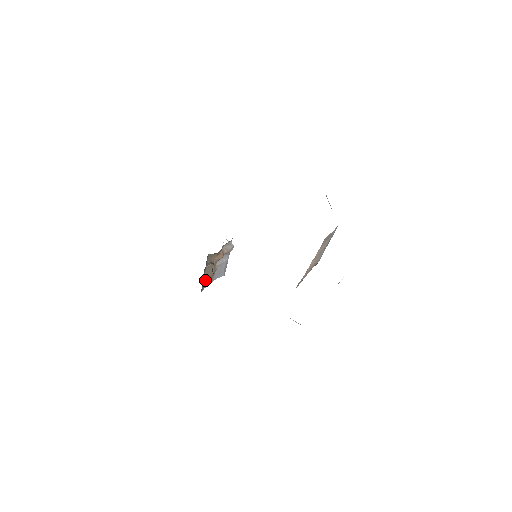
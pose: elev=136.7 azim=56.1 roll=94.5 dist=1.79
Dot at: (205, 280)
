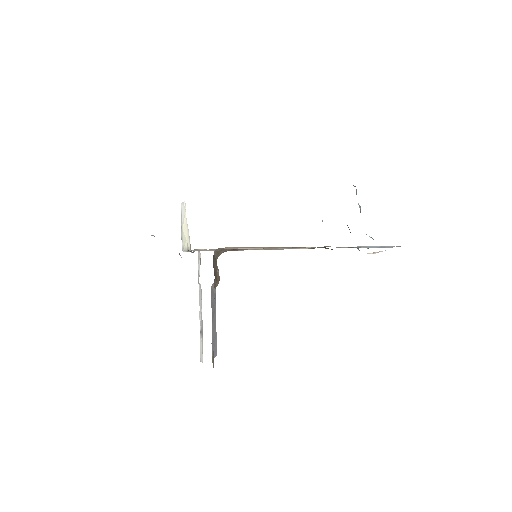
Dot at: occluded
